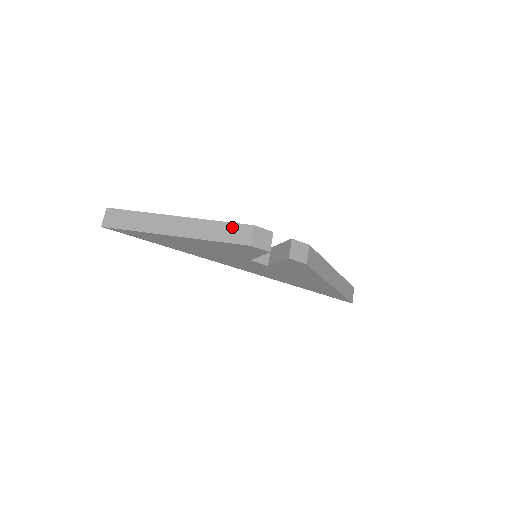
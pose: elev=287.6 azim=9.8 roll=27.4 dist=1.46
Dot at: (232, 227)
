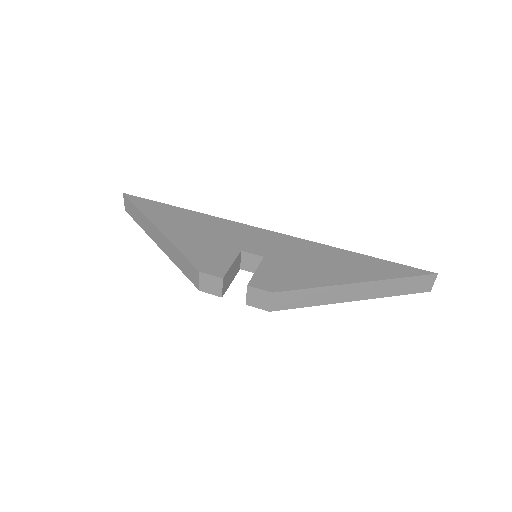
Dot at: (186, 263)
